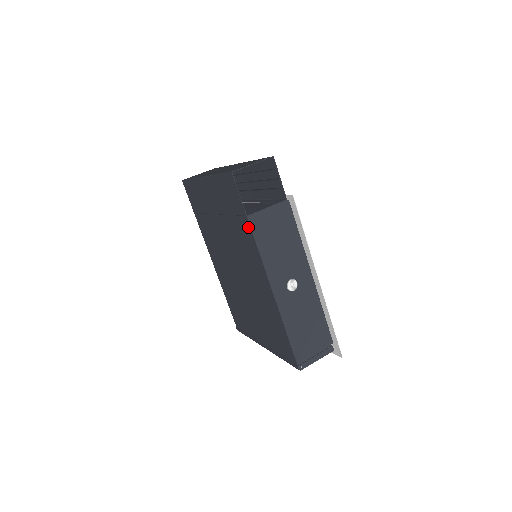
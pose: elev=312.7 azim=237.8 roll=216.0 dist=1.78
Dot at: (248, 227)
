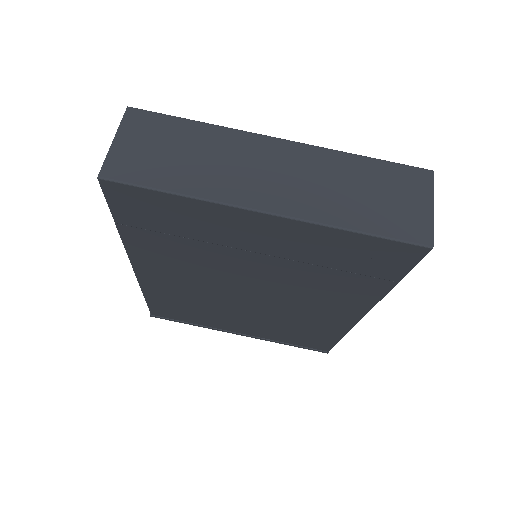
Dot at: (382, 288)
